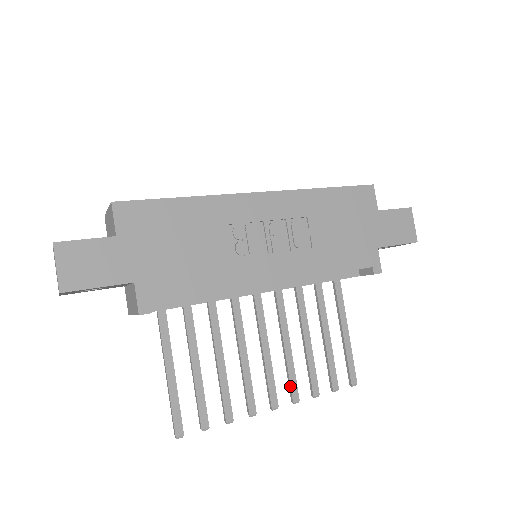
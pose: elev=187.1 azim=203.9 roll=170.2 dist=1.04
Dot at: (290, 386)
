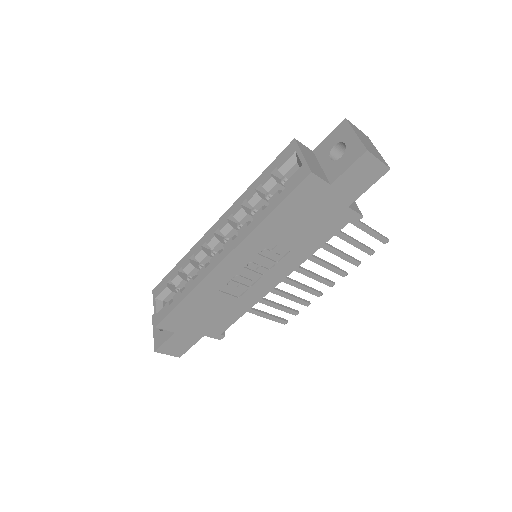
Dot at: occluded
